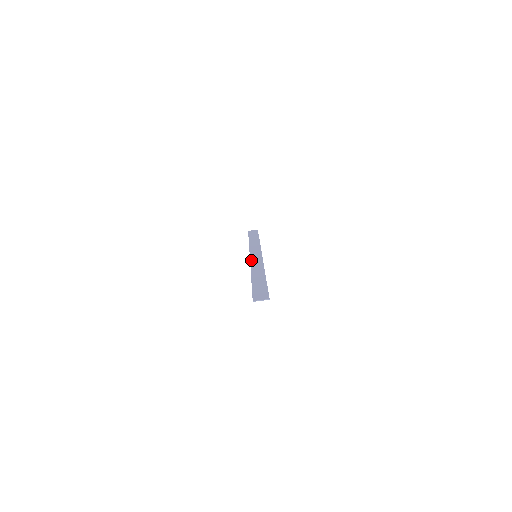
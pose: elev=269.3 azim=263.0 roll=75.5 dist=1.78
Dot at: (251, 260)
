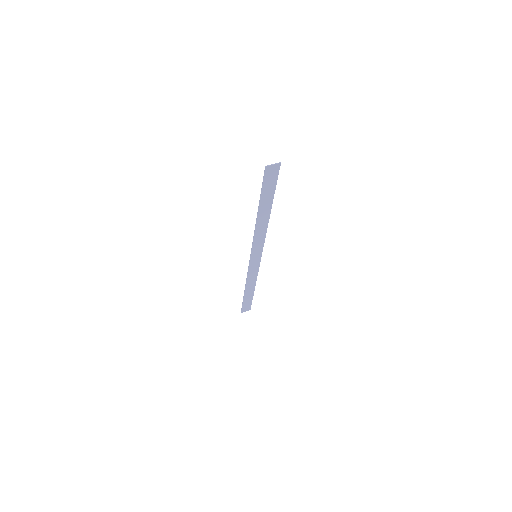
Dot at: (252, 248)
